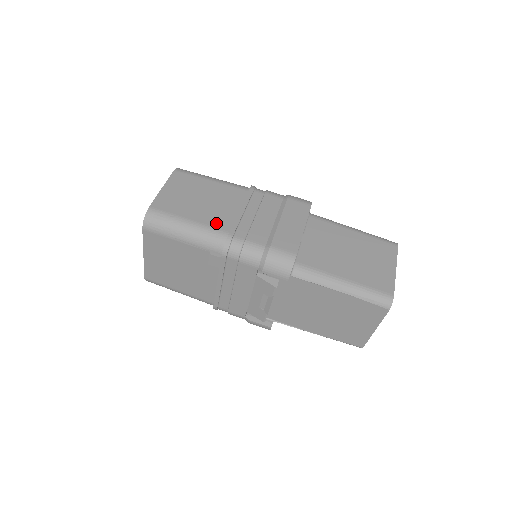
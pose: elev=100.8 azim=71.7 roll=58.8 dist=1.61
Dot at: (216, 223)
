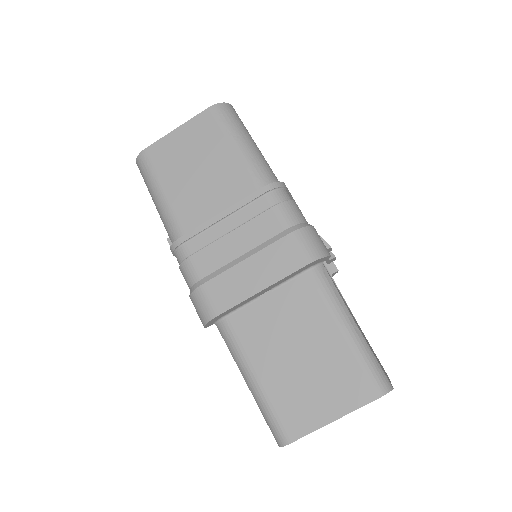
Dot at: (183, 214)
